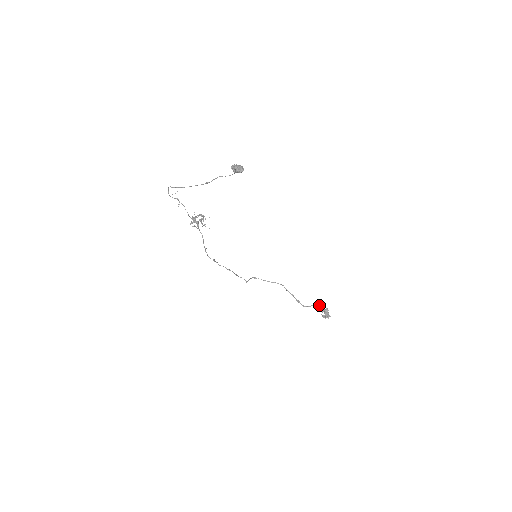
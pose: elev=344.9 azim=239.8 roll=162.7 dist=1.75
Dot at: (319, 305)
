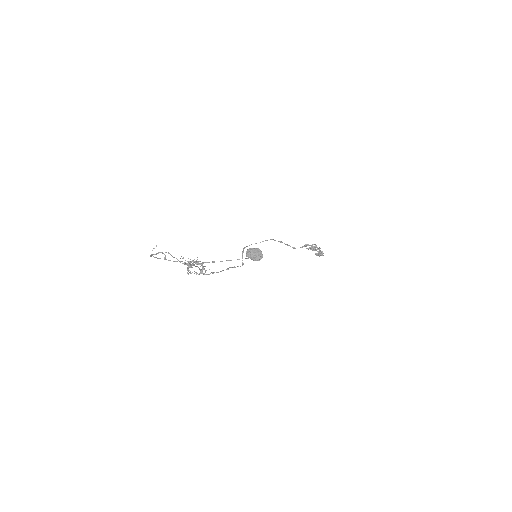
Dot at: (311, 246)
